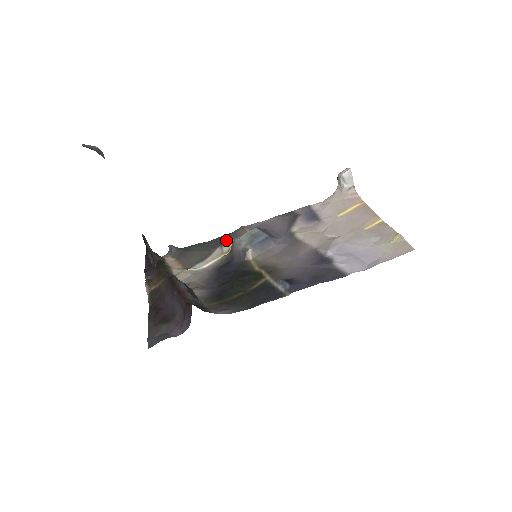
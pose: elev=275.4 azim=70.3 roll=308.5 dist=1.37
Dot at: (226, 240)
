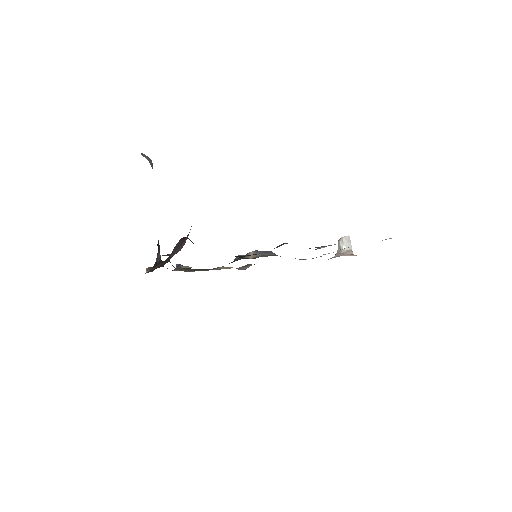
Dot at: occluded
